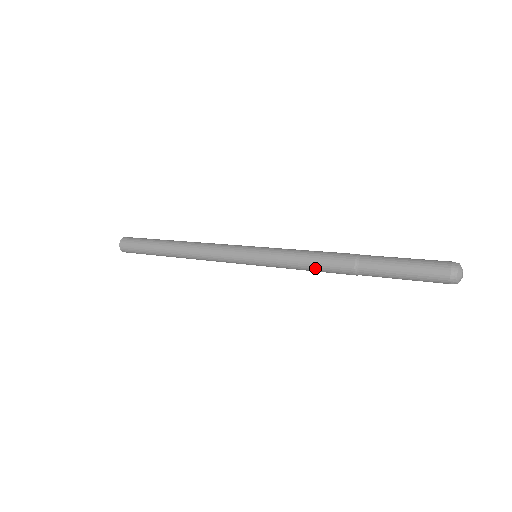
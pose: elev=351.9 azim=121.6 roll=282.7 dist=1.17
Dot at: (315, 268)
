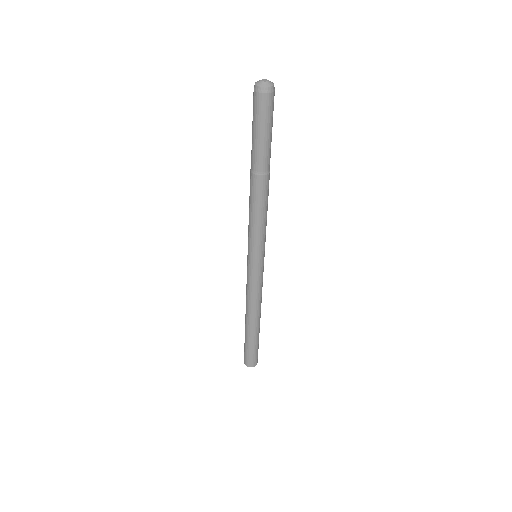
Dot at: (254, 208)
